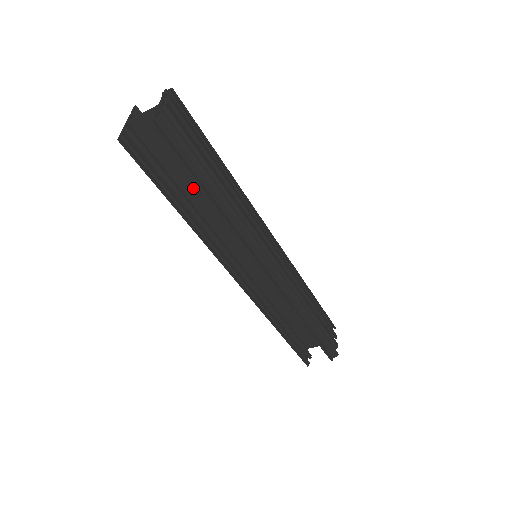
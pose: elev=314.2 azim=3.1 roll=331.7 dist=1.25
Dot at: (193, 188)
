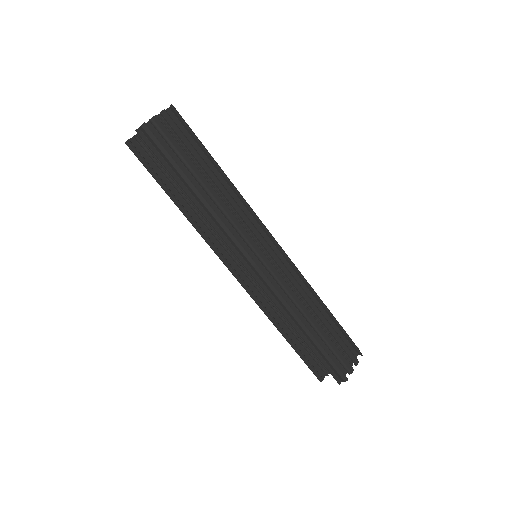
Dot at: occluded
